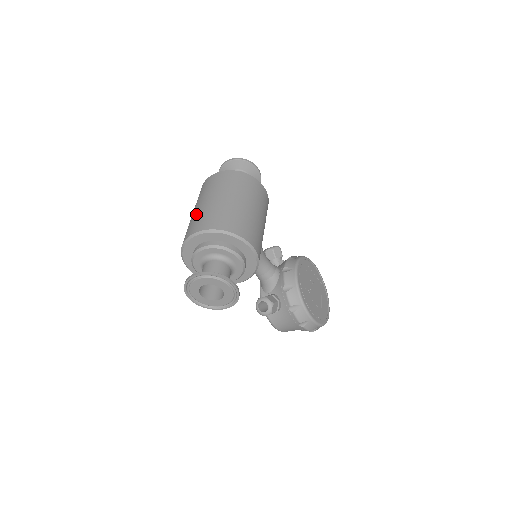
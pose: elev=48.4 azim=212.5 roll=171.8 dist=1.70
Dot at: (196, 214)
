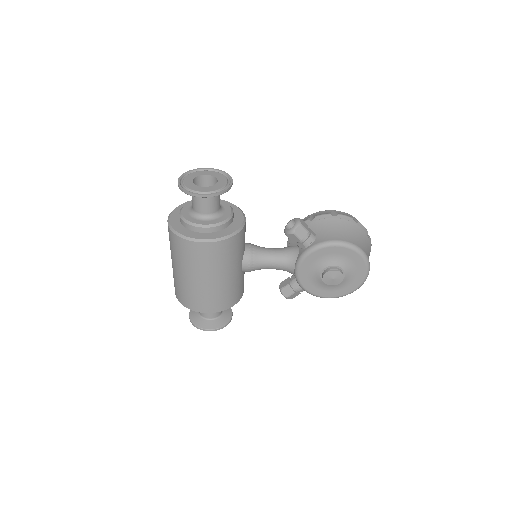
Dot at: (170, 248)
